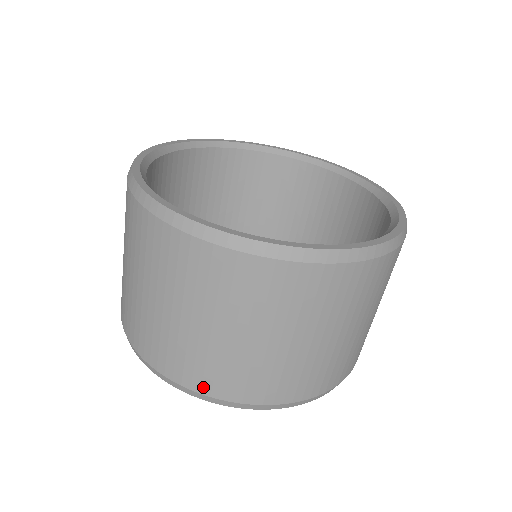
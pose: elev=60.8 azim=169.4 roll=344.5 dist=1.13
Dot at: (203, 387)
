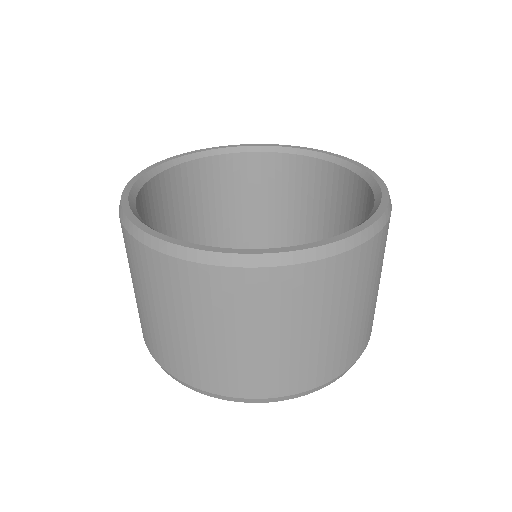
Dot at: (260, 392)
